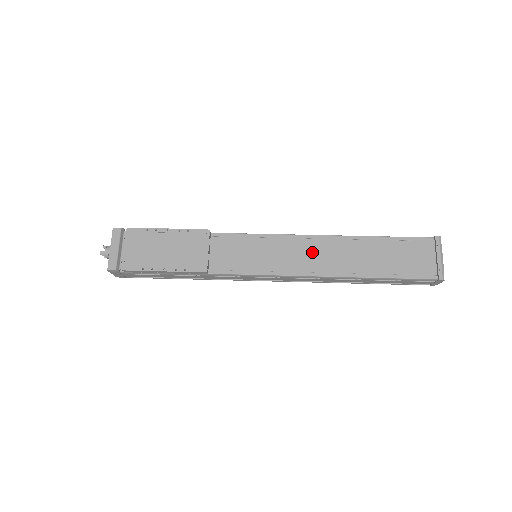
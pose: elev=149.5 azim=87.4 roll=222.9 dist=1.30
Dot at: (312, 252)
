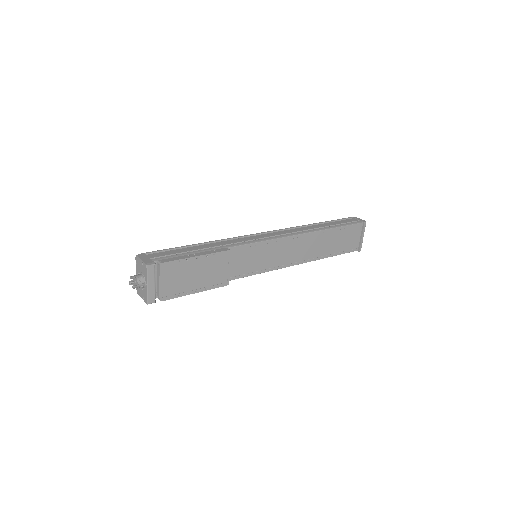
Dot at: (295, 248)
